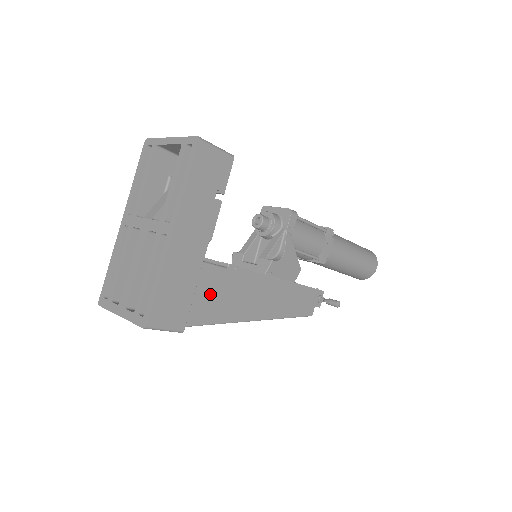
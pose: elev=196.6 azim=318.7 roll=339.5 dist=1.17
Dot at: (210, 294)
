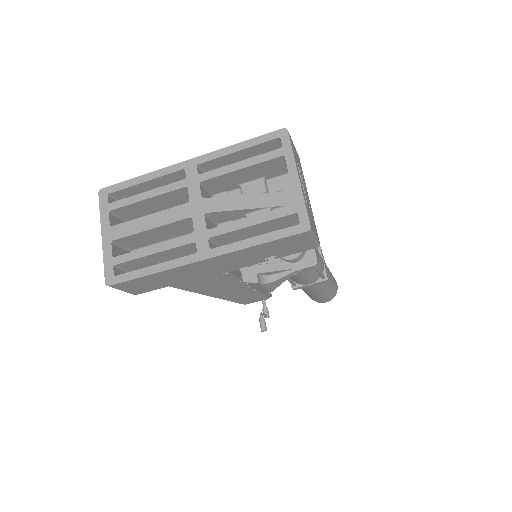
Dot at: occluded
